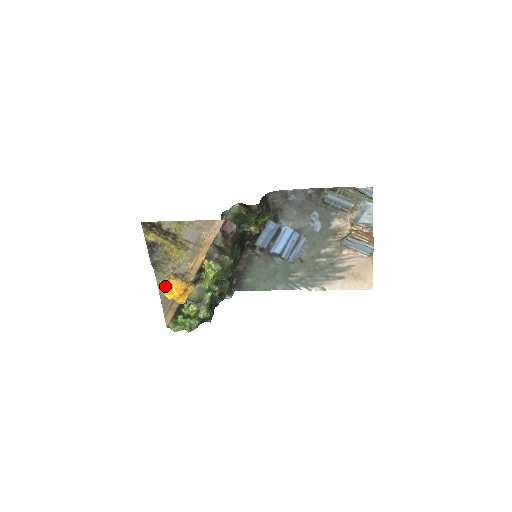
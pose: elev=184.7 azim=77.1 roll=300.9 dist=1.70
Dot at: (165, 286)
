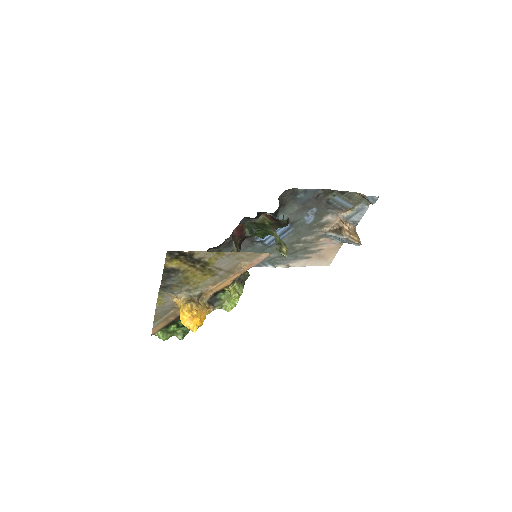
Dot at: (184, 315)
